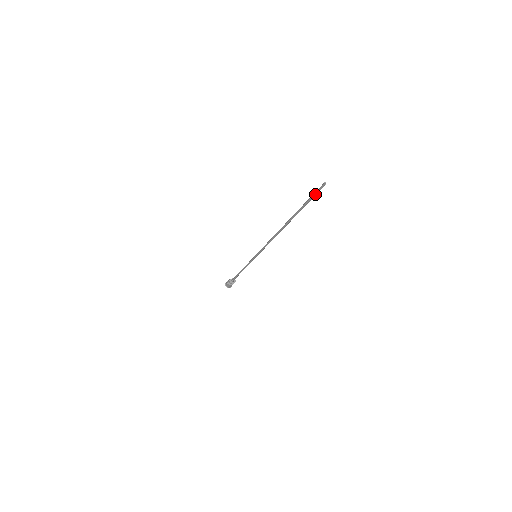
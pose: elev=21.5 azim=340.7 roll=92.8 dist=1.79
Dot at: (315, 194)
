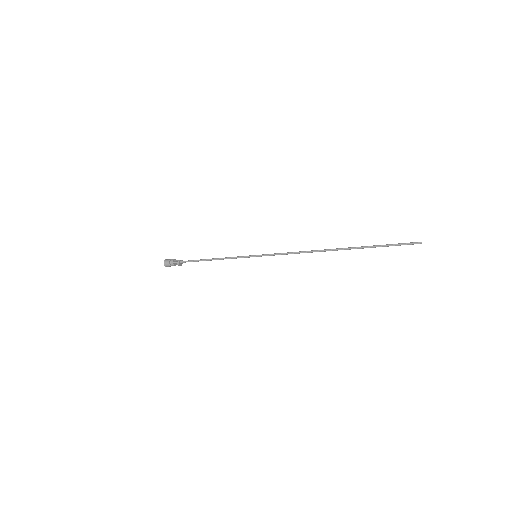
Dot at: occluded
